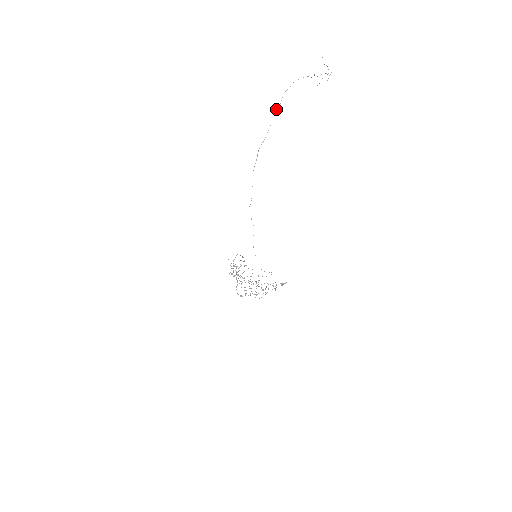
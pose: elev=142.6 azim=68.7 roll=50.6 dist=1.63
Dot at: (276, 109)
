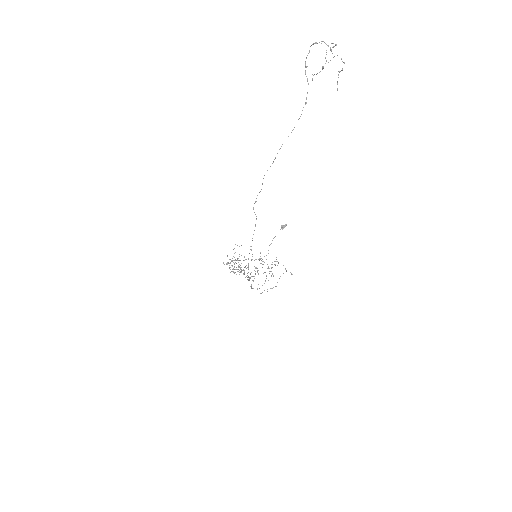
Dot at: occluded
